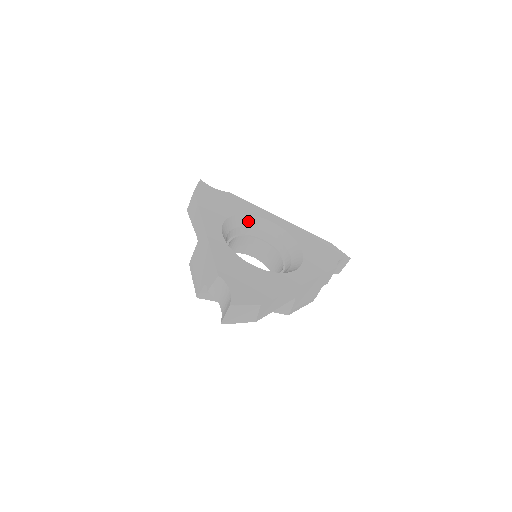
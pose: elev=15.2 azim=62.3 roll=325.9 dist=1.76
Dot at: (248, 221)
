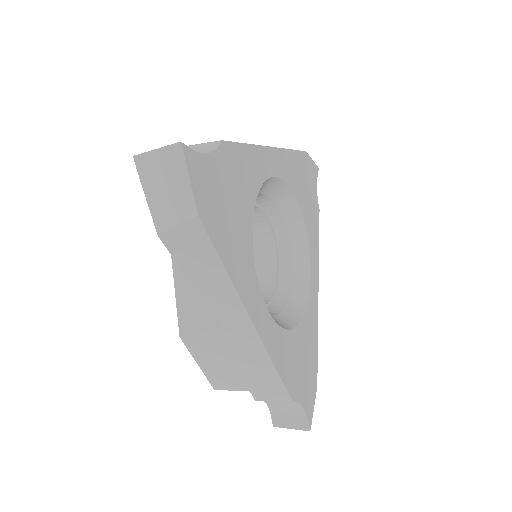
Dot at: occluded
